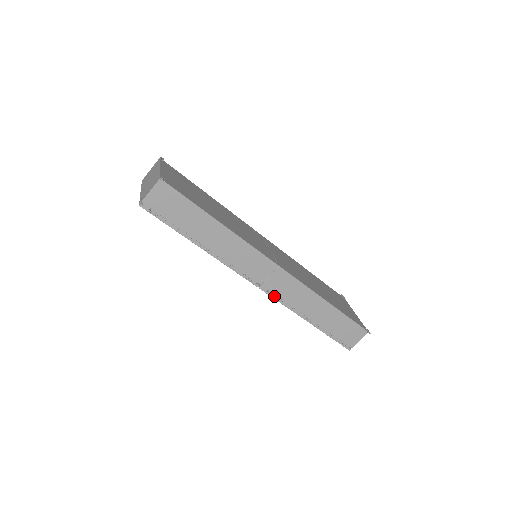
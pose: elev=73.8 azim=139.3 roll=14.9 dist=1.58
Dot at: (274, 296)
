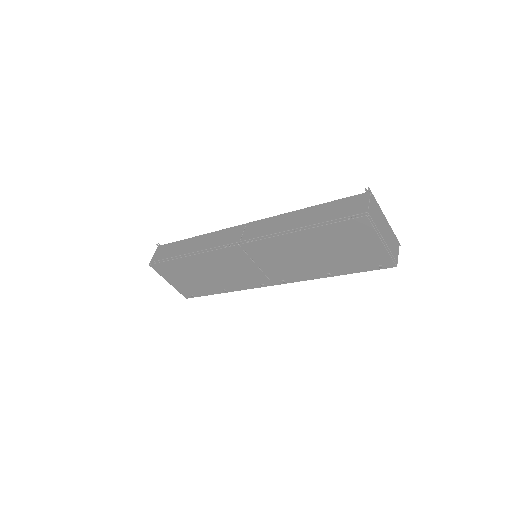
Dot at: (255, 240)
